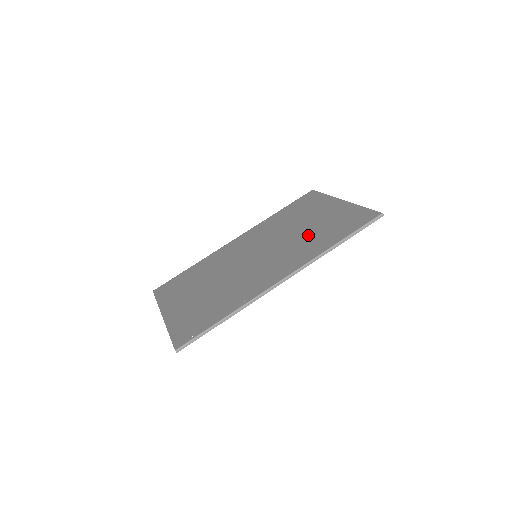
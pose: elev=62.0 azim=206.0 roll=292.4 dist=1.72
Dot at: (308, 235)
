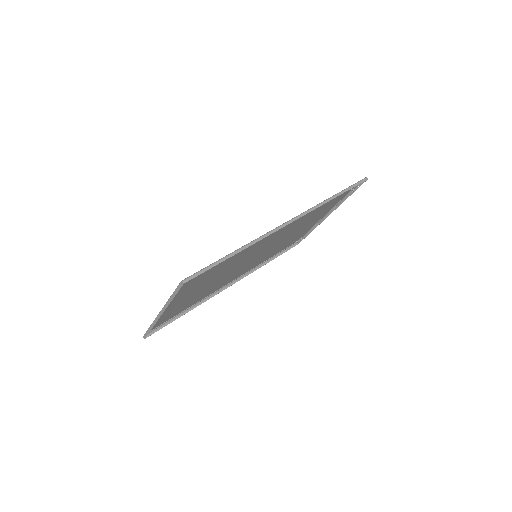
Dot at: (304, 222)
